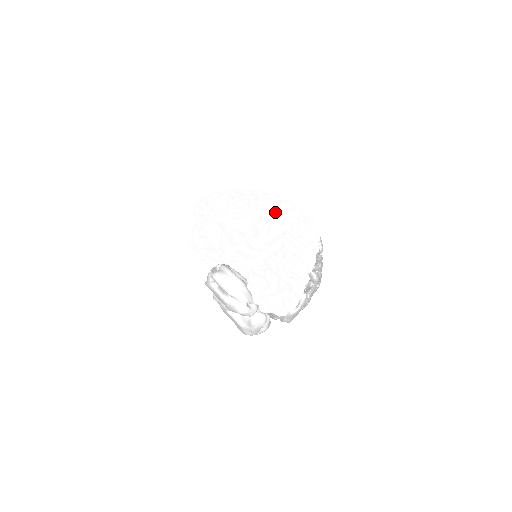
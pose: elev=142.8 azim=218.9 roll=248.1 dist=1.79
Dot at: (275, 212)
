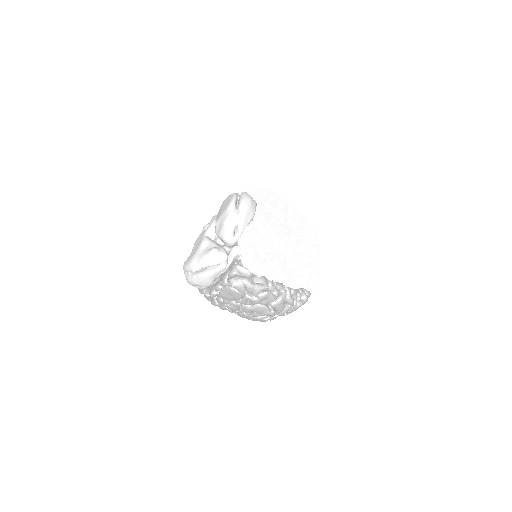
Dot at: occluded
